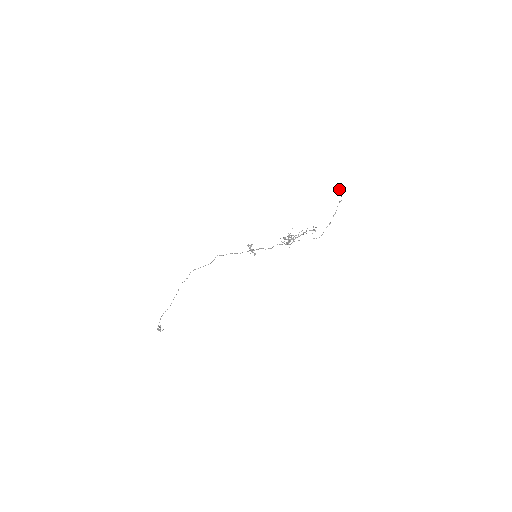
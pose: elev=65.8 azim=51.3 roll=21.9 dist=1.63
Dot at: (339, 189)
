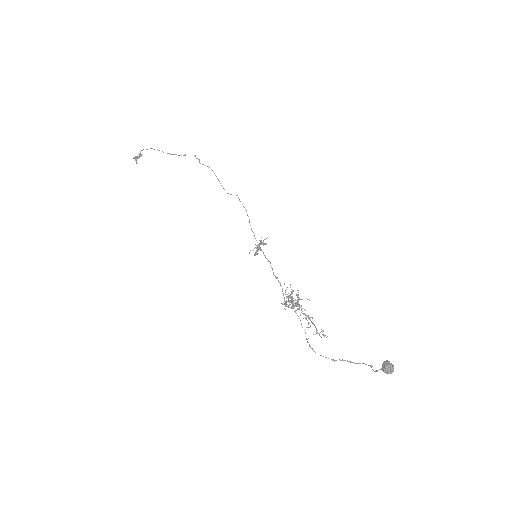
Dot at: (386, 365)
